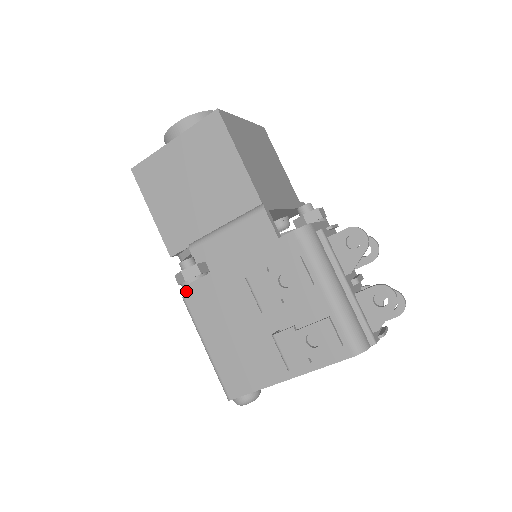
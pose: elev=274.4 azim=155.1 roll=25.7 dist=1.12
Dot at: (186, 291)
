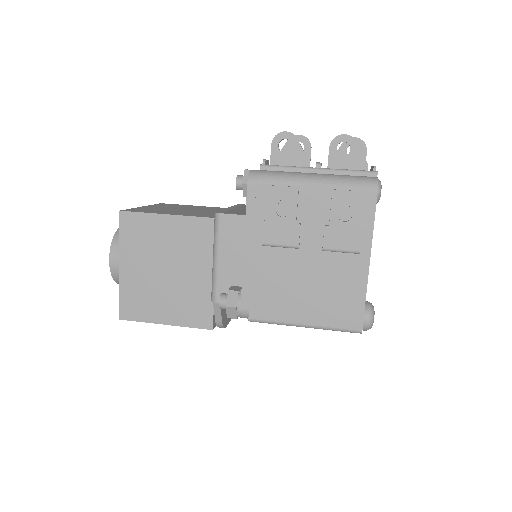
Dot at: (245, 313)
